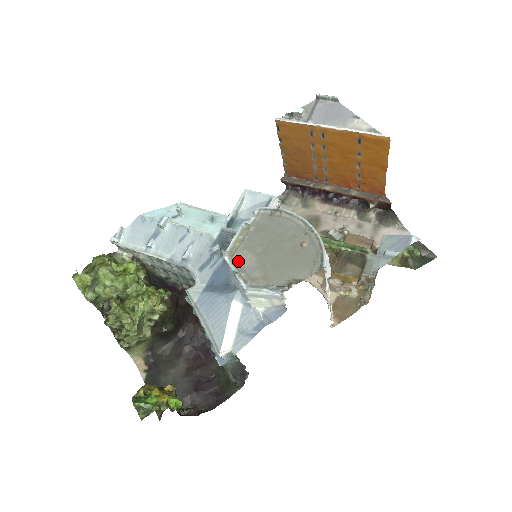
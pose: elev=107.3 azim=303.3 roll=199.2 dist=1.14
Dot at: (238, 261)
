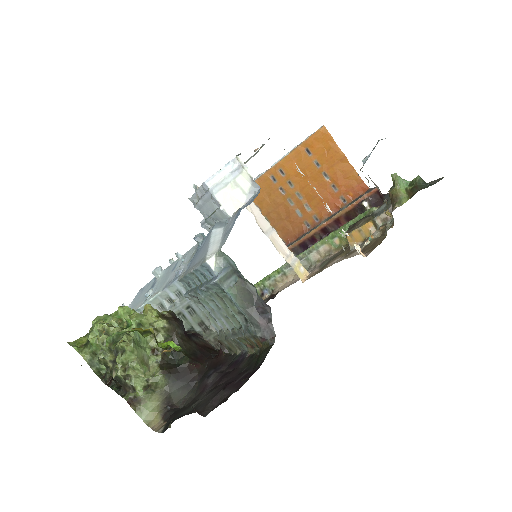
Dot at: occluded
